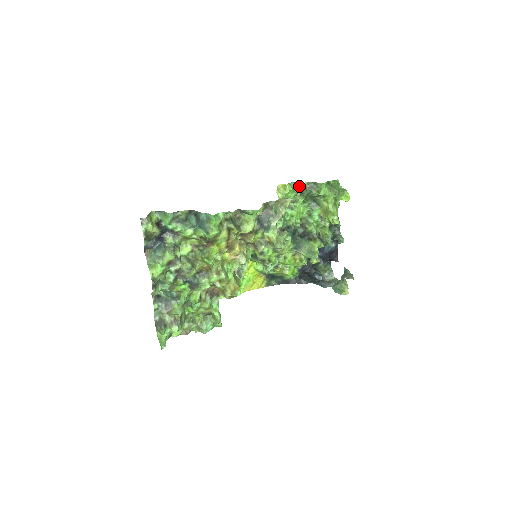
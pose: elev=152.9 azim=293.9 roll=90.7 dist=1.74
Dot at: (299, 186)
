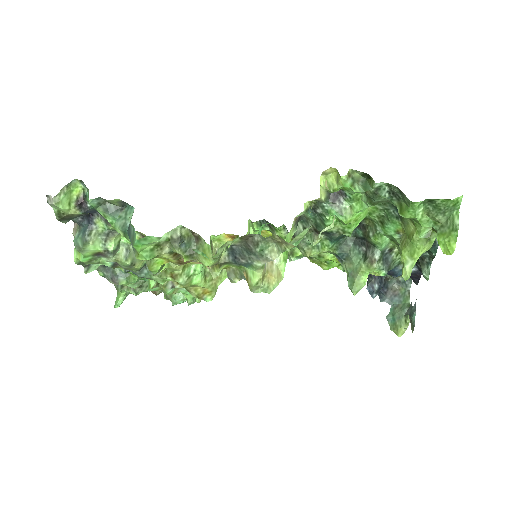
Dot at: (369, 182)
